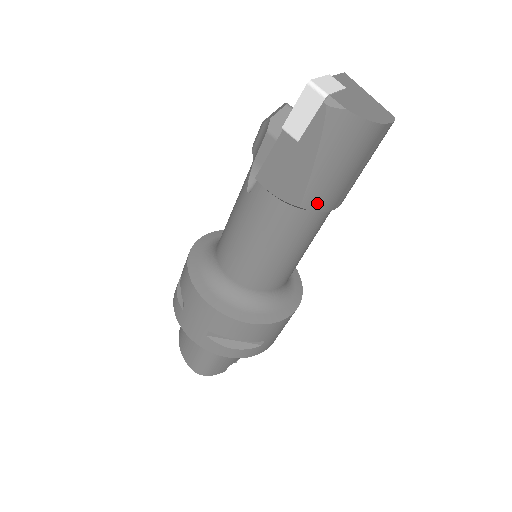
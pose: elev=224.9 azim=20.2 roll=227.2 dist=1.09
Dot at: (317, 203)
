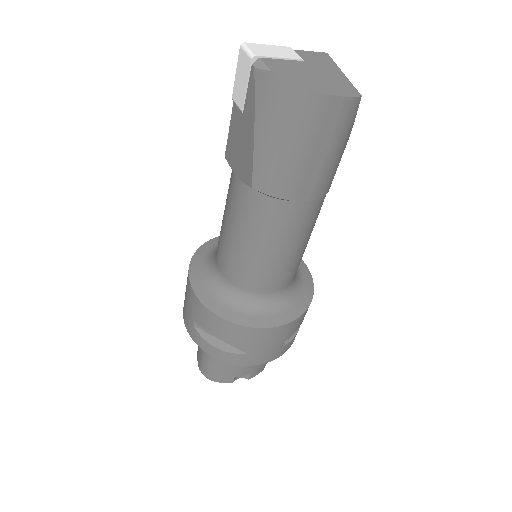
Dot at: (269, 185)
